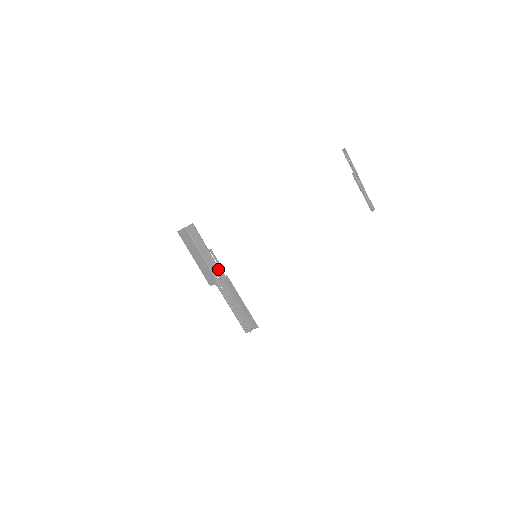
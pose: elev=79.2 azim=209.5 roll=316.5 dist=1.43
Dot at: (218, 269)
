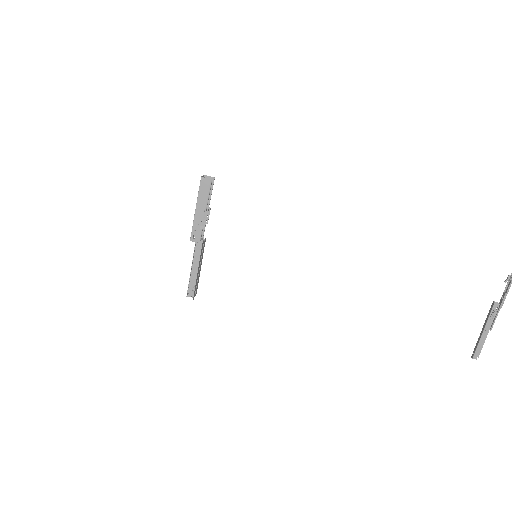
Dot at: (198, 230)
